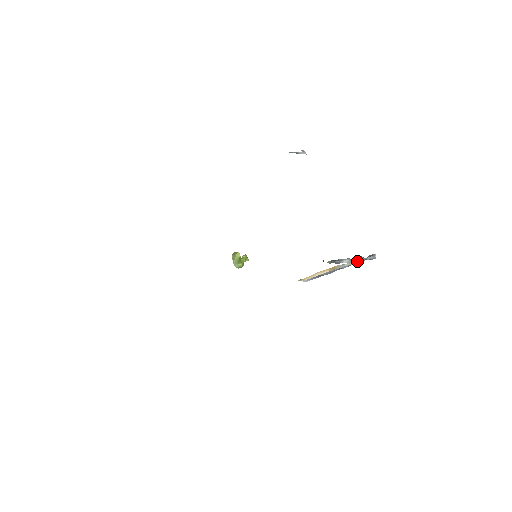
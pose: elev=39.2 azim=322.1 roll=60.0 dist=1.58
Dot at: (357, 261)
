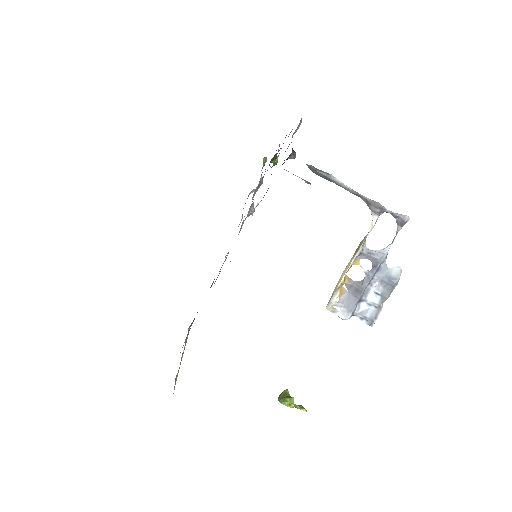
Dot at: (377, 215)
